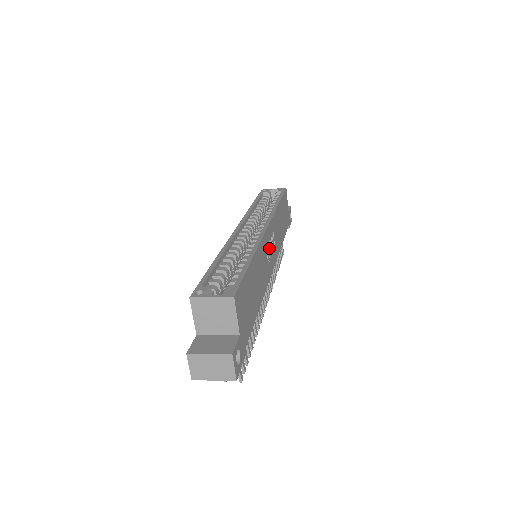
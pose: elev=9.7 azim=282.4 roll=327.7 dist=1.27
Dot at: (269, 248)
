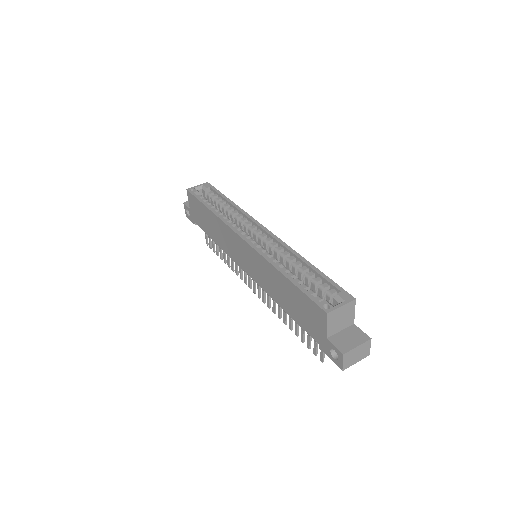
Dot at: occluded
